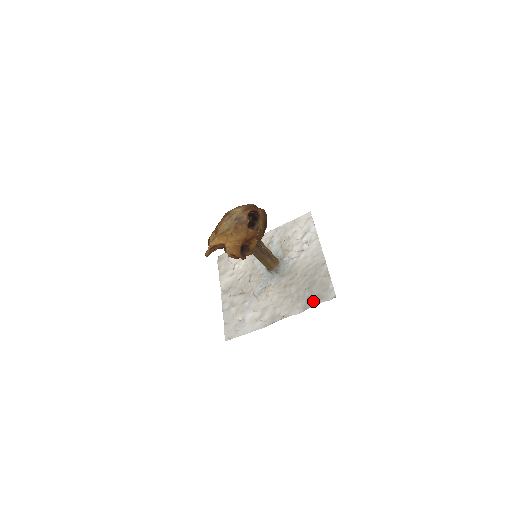
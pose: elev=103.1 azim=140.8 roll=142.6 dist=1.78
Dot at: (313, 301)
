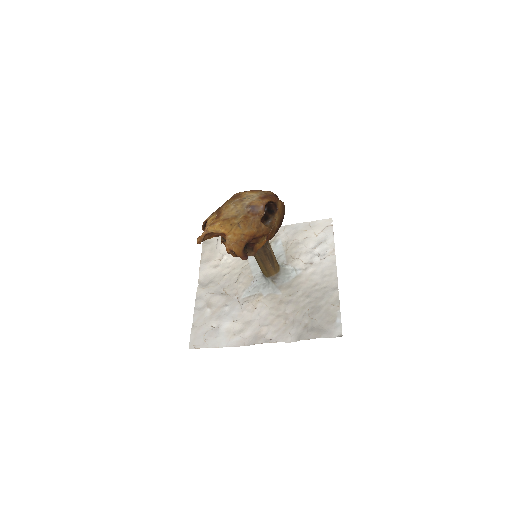
Dot at: (312, 332)
